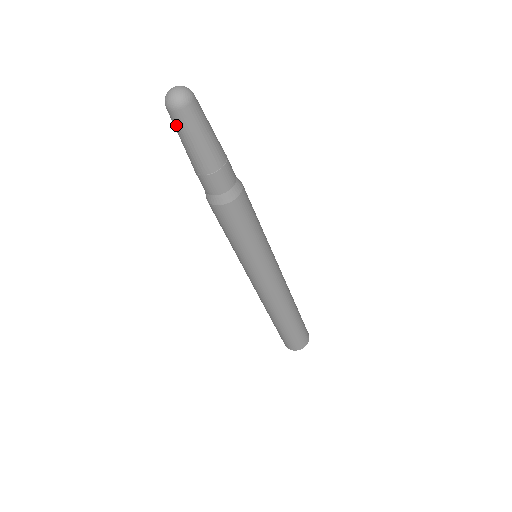
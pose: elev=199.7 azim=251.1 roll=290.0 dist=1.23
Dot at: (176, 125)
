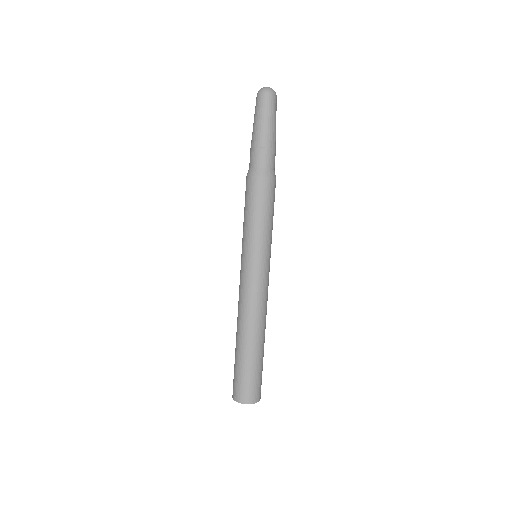
Dot at: (261, 105)
